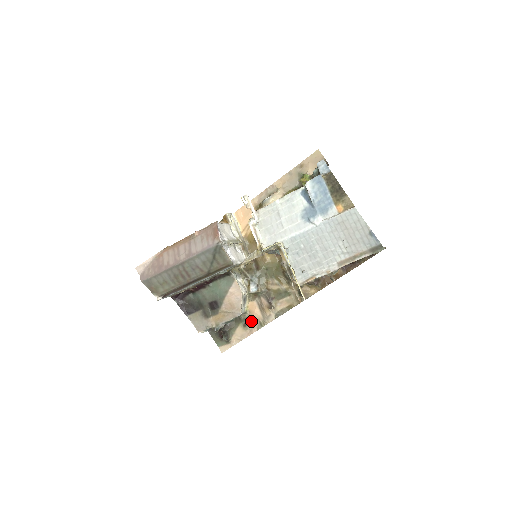
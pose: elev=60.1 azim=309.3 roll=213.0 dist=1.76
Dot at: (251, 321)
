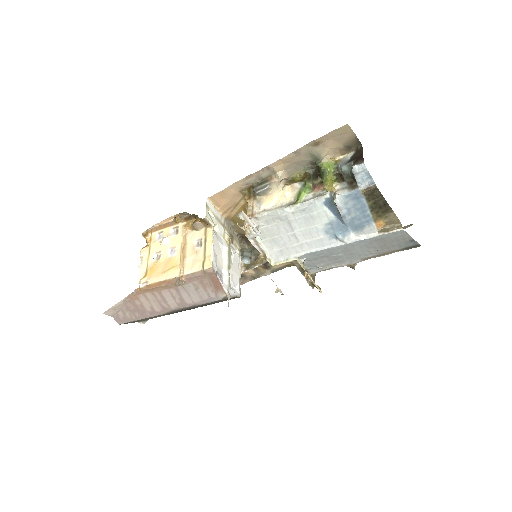
Dot at: (242, 277)
